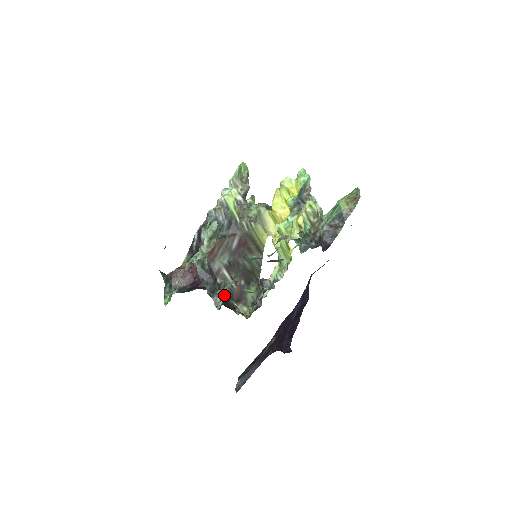
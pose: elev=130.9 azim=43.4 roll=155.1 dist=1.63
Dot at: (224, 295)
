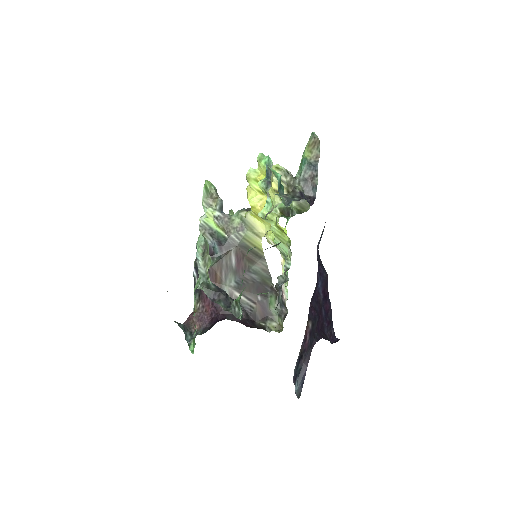
Dot at: (239, 301)
